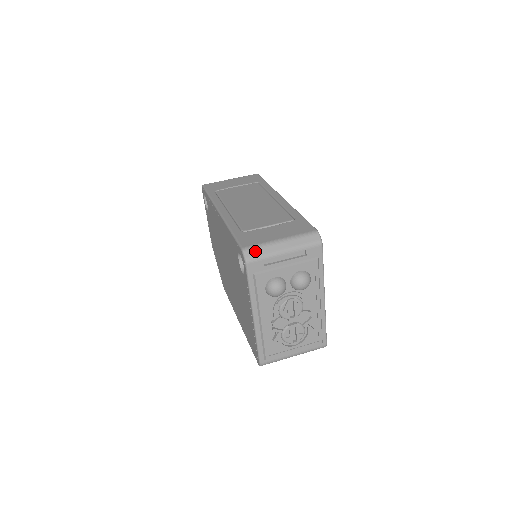
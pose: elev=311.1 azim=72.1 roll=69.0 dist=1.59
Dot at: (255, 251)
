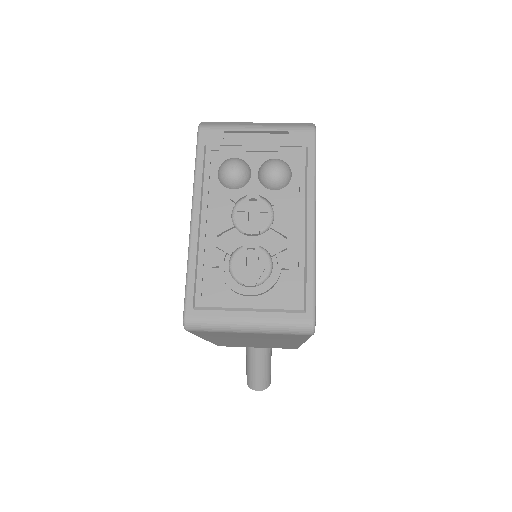
Dot at: (217, 123)
